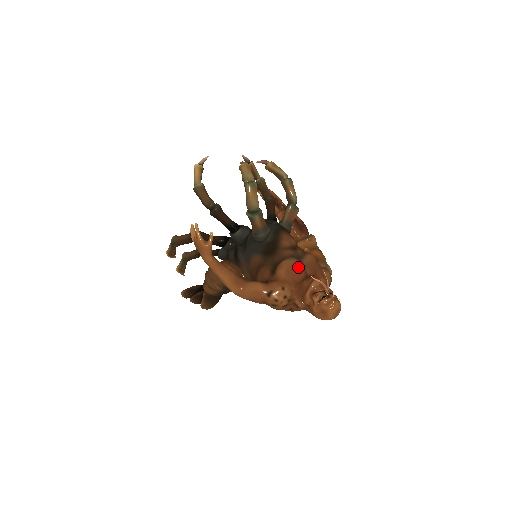
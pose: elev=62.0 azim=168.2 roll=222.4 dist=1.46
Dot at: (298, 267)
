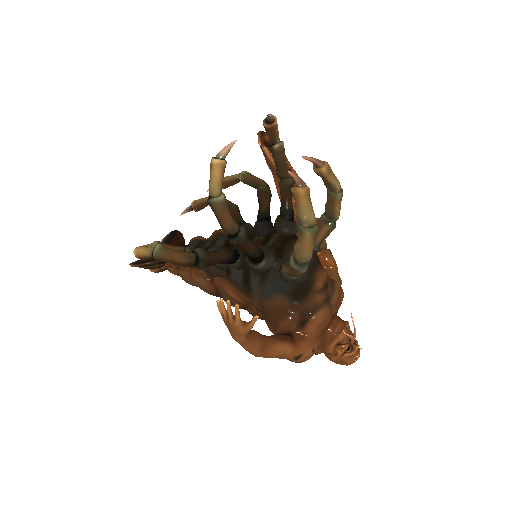
Dot at: (329, 316)
